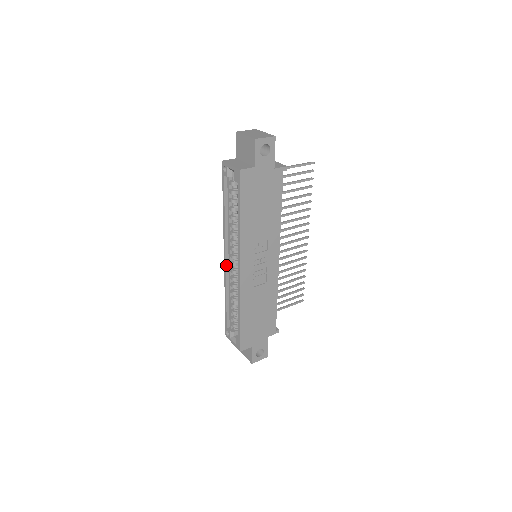
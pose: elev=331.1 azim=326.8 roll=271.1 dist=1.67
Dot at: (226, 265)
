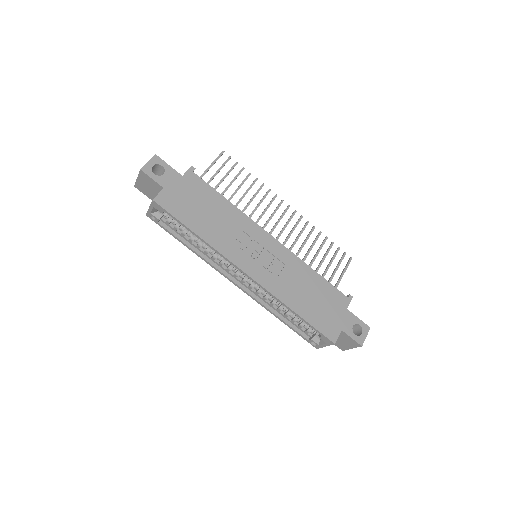
Dot at: (242, 288)
